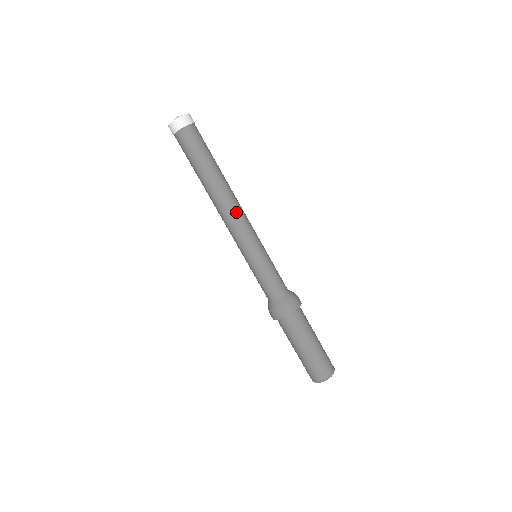
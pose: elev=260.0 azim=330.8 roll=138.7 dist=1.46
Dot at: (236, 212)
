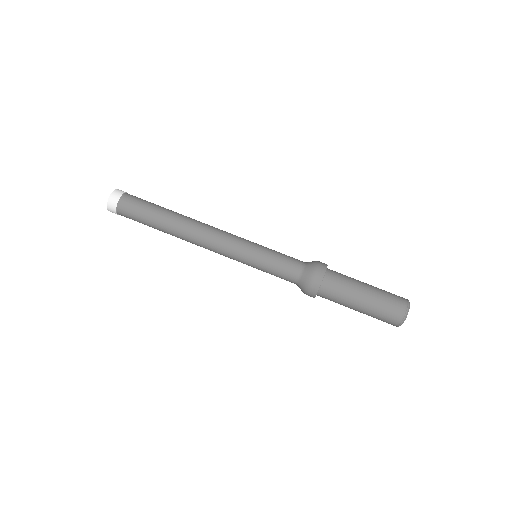
Dot at: (210, 230)
